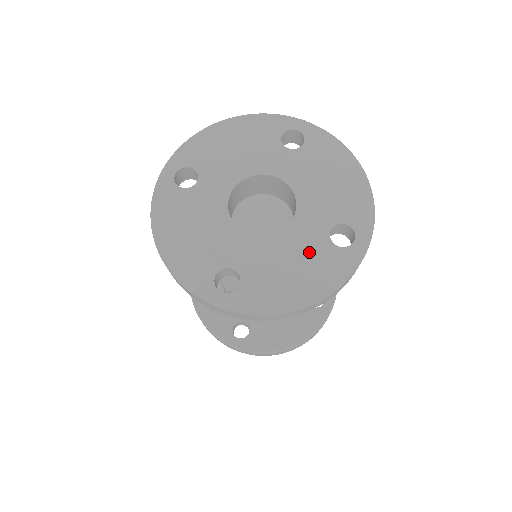
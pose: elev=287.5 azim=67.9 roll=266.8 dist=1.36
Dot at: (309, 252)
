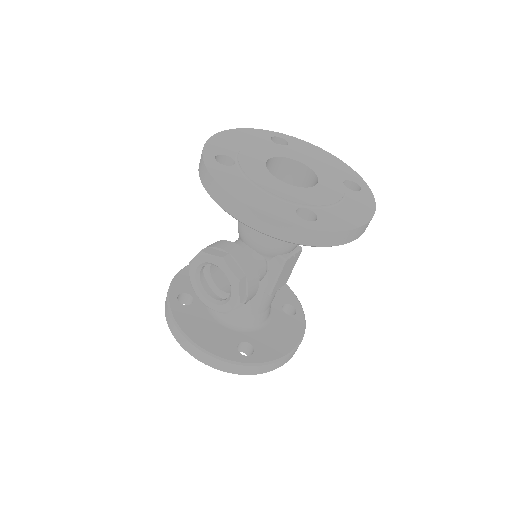
Dot at: (343, 194)
